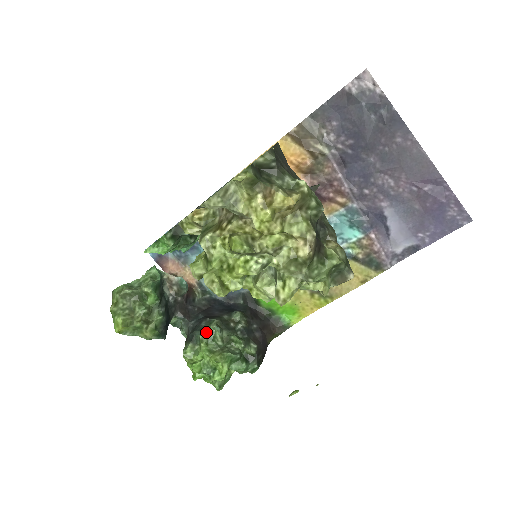
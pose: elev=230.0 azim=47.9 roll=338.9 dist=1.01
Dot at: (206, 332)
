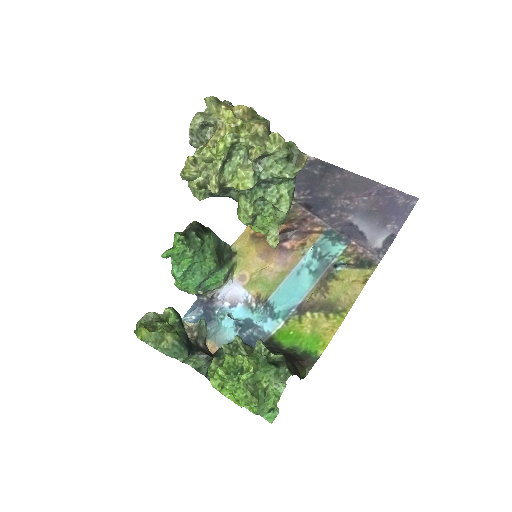
Dot at: (228, 344)
